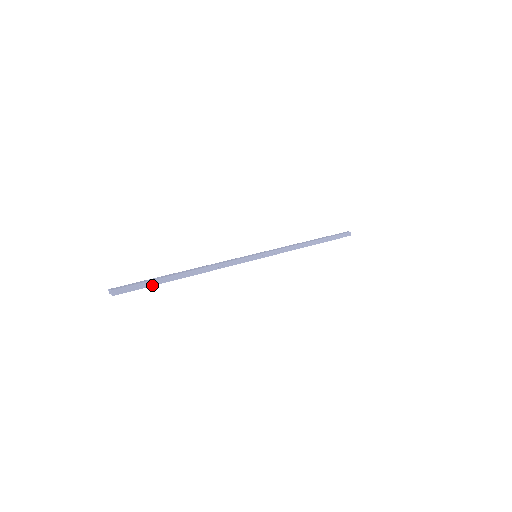
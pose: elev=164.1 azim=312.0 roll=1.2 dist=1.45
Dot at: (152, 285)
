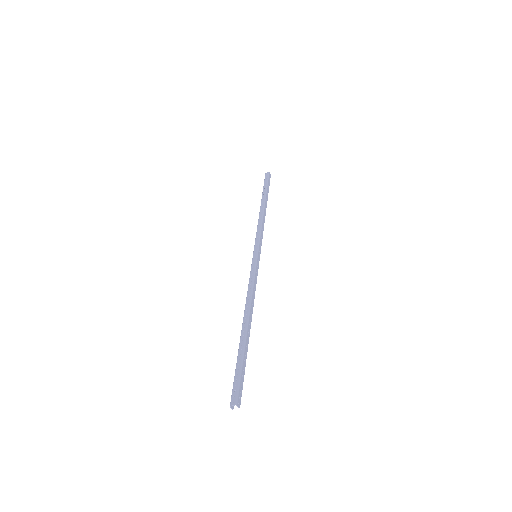
Dot at: (245, 363)
